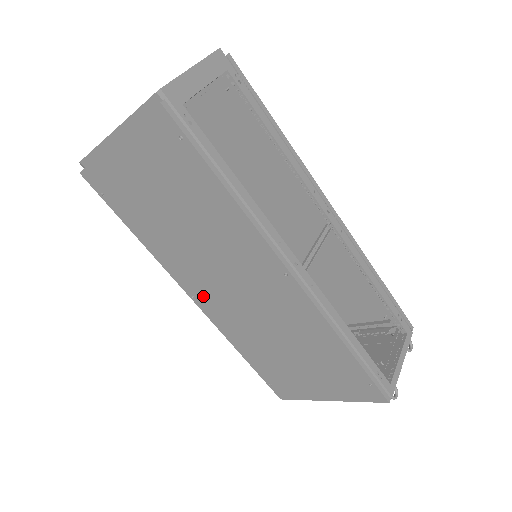
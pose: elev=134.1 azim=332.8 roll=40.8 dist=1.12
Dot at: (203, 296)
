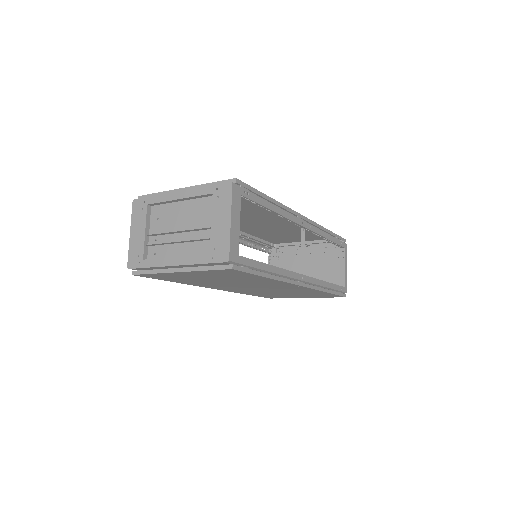
Dot at: occluded
